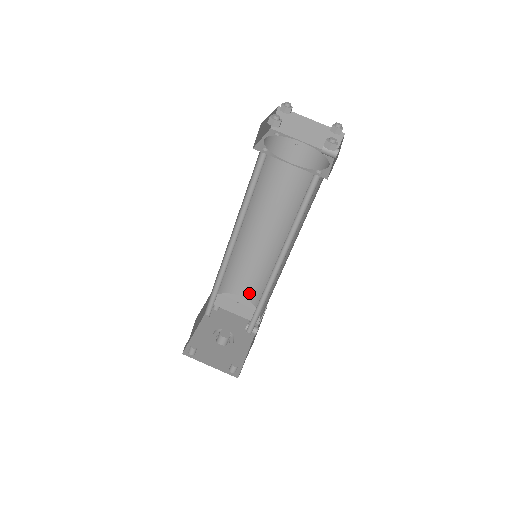
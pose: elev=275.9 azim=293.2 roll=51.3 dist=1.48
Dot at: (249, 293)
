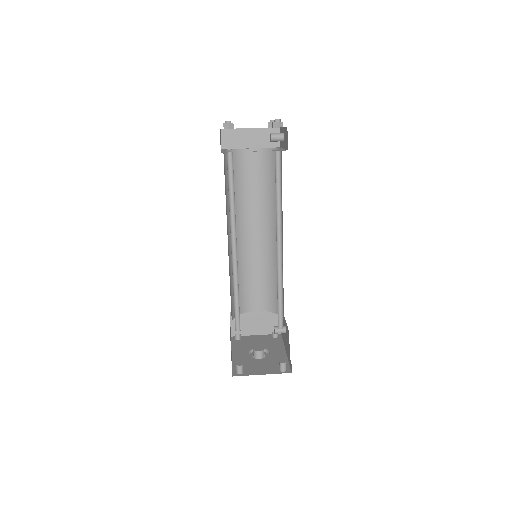
Dot at: (262, 304)
